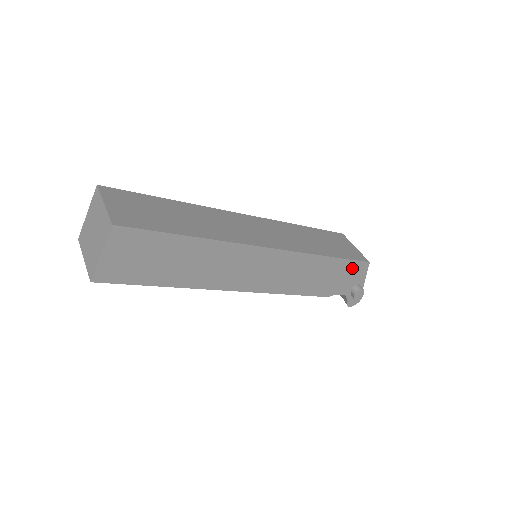
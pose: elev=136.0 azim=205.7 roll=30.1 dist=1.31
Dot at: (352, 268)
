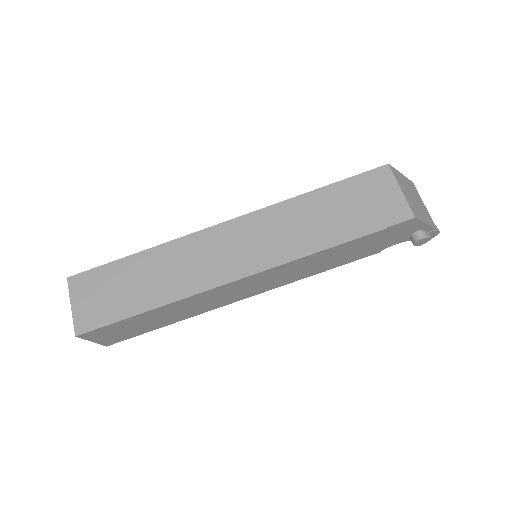
Dot at: (389, 231)
